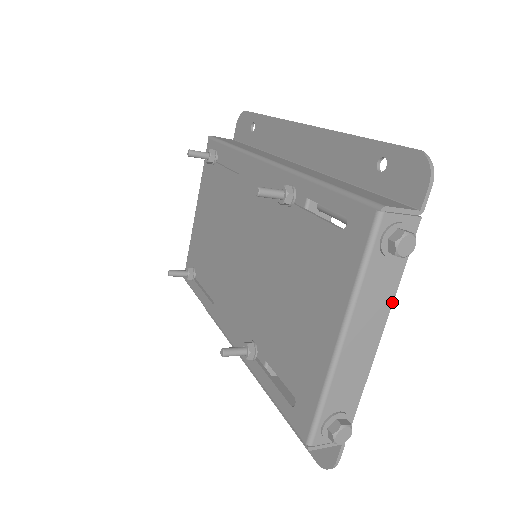
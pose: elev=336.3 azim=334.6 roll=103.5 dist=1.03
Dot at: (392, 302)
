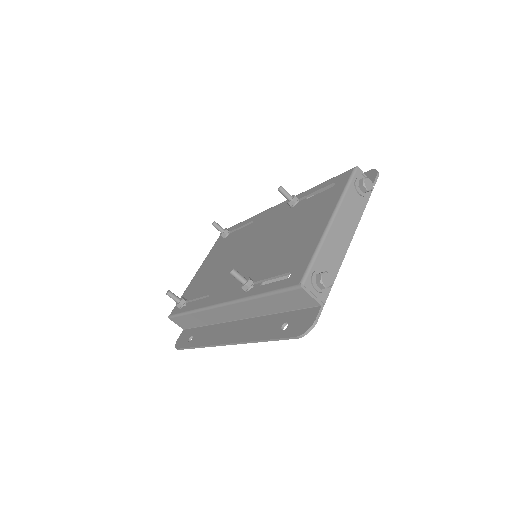
Dot at: (358, 223)
